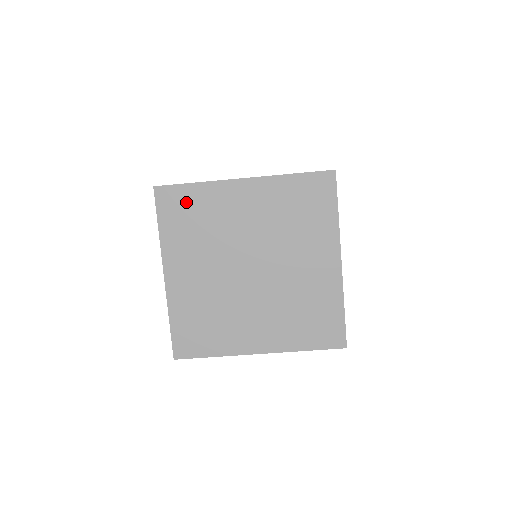
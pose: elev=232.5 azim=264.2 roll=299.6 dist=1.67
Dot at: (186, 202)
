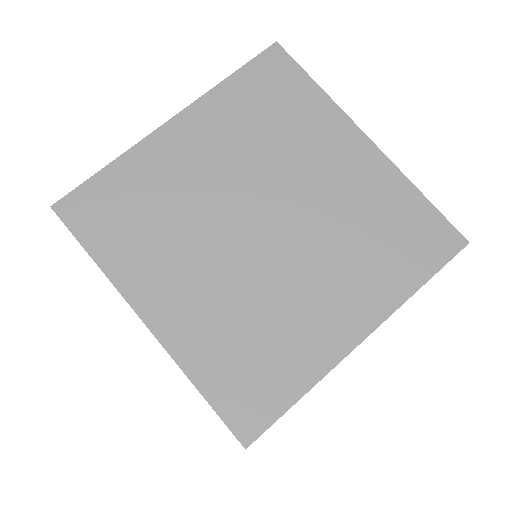
Dot at: (111, 197)
